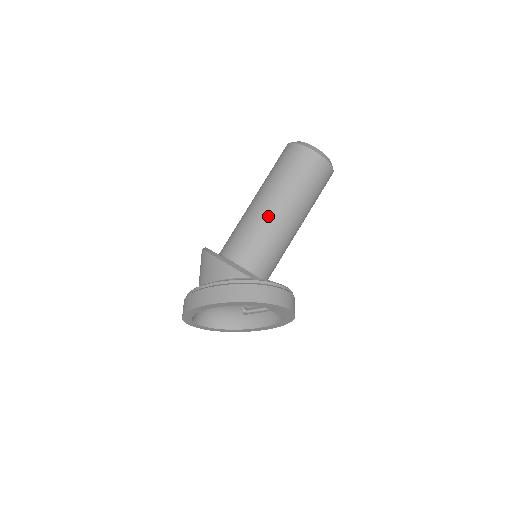
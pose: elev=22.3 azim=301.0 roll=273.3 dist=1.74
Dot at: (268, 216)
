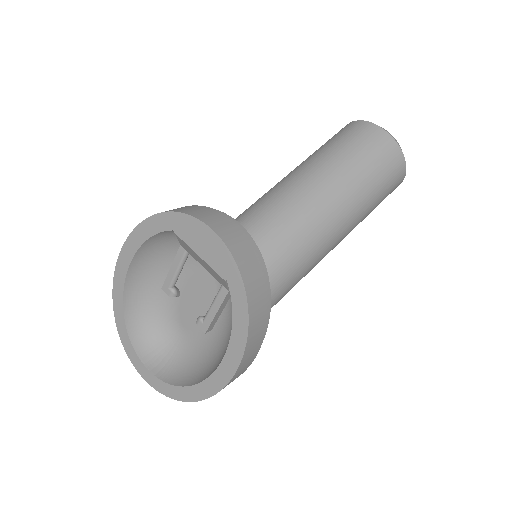
Dot at: (270, 190)
